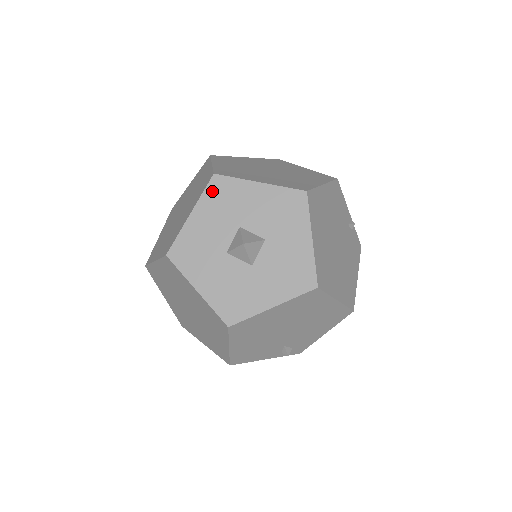
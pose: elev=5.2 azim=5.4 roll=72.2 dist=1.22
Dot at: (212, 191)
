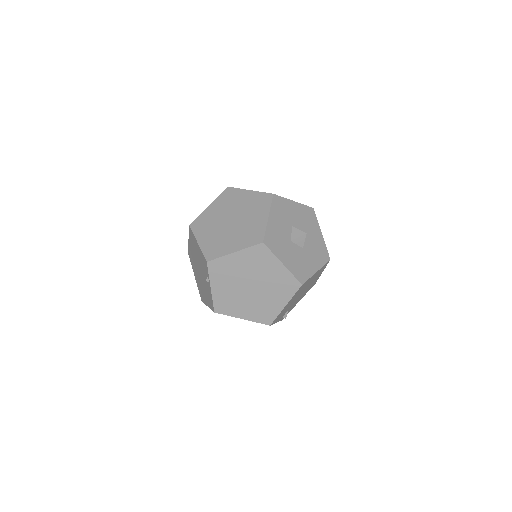
Dot at: (275, 204)
